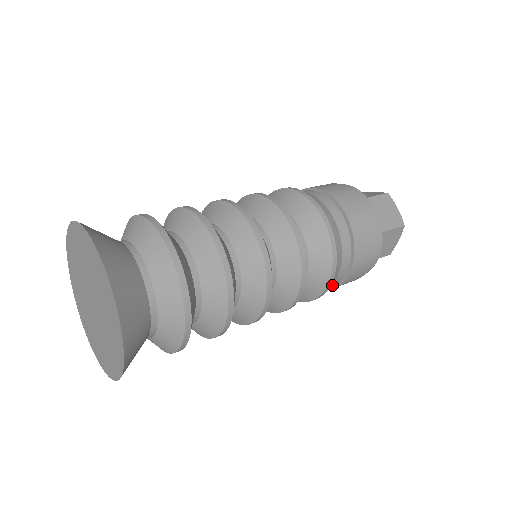
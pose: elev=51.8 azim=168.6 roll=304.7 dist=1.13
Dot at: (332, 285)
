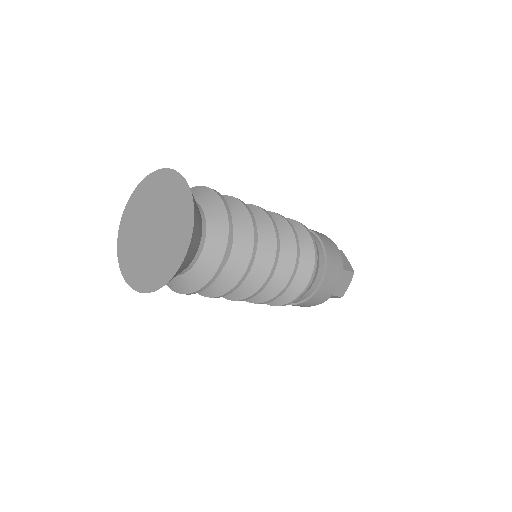
Dot at: (307, 294)
